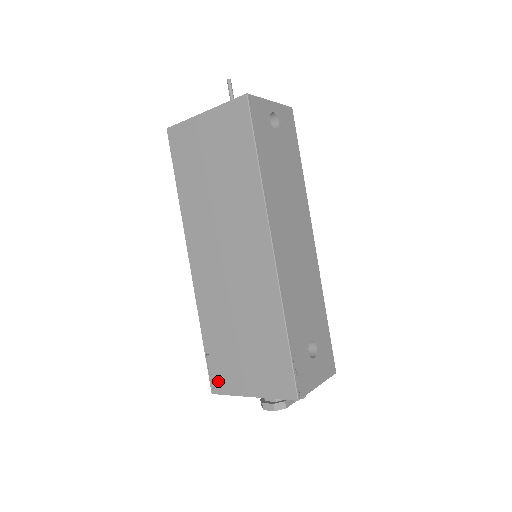
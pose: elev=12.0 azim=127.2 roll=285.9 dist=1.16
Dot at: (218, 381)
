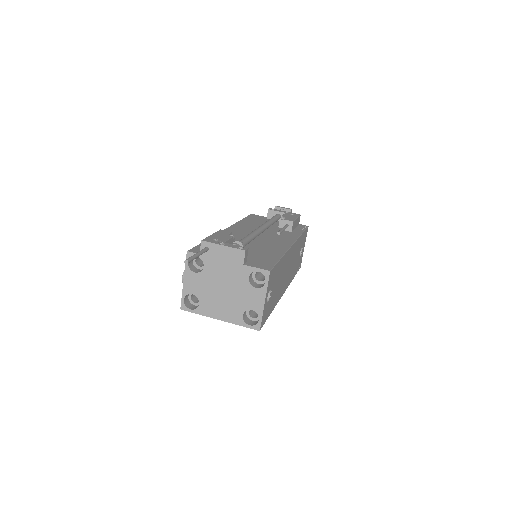
Dot at: occluded
